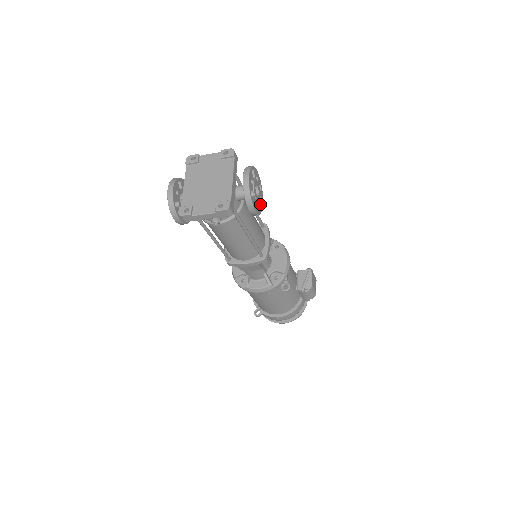
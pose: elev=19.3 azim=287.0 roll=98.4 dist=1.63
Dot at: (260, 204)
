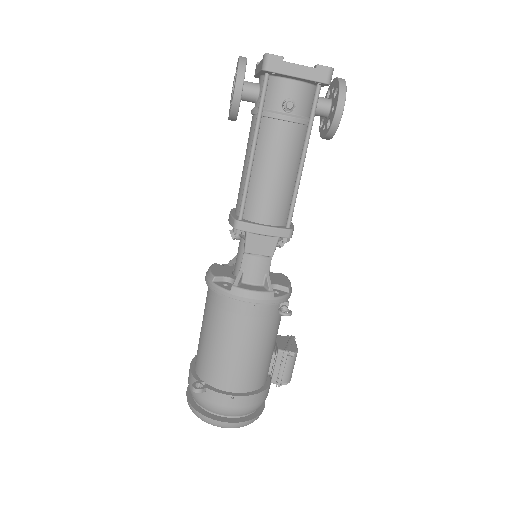
Dot at: occluded
